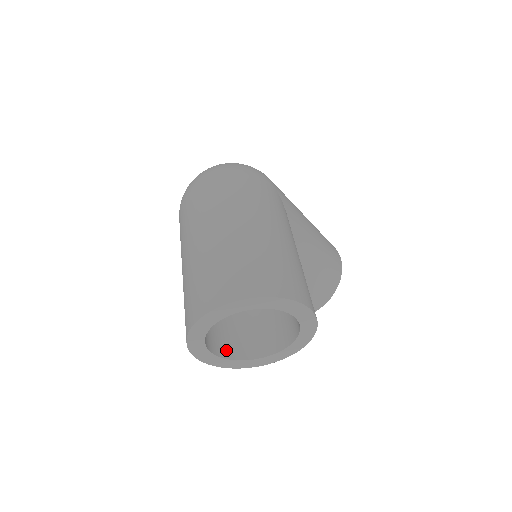
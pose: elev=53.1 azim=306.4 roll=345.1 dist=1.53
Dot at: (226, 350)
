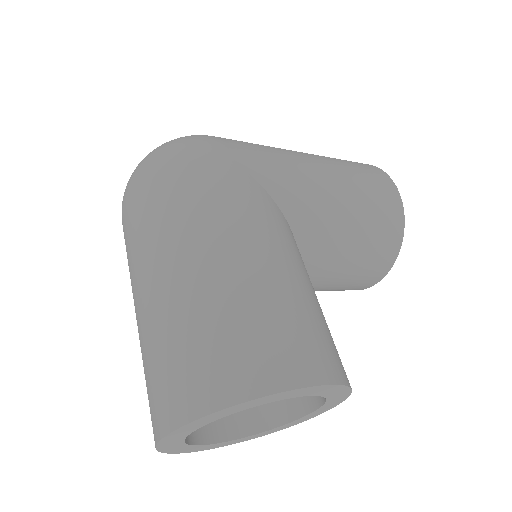
Dot at: (244, 422)
